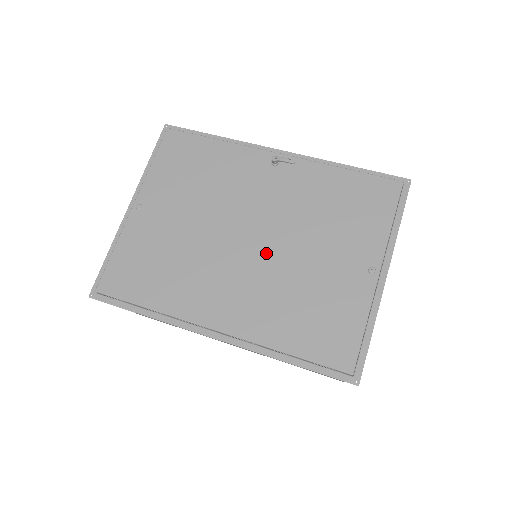
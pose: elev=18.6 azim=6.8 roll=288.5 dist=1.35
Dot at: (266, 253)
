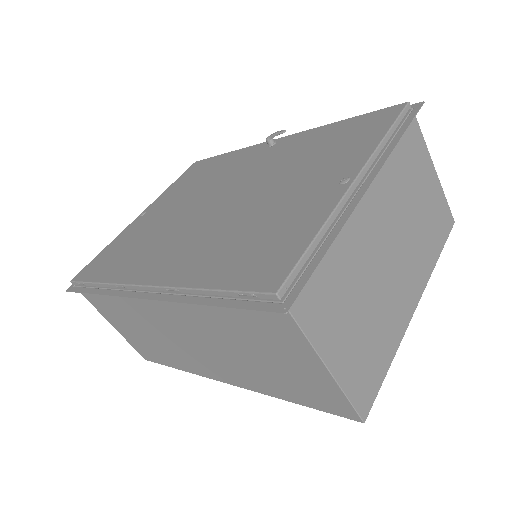
Dot at: (229, 208)
